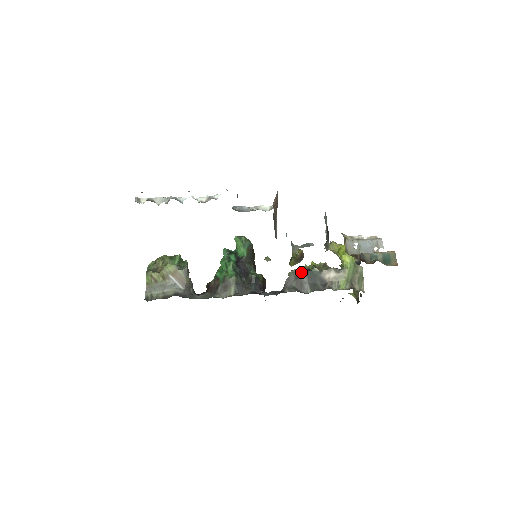
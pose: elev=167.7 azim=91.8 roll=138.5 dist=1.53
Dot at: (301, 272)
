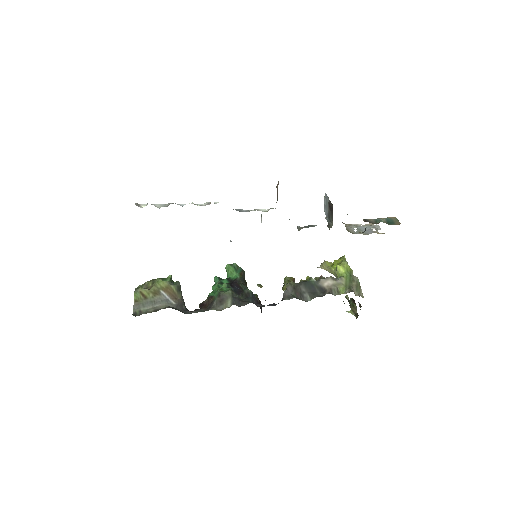
Dot at: (298, 283)
